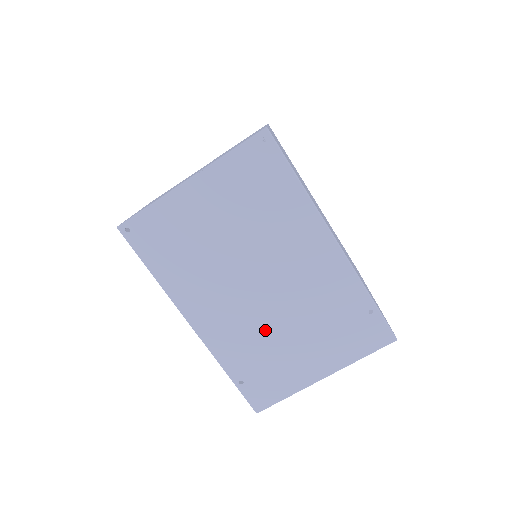
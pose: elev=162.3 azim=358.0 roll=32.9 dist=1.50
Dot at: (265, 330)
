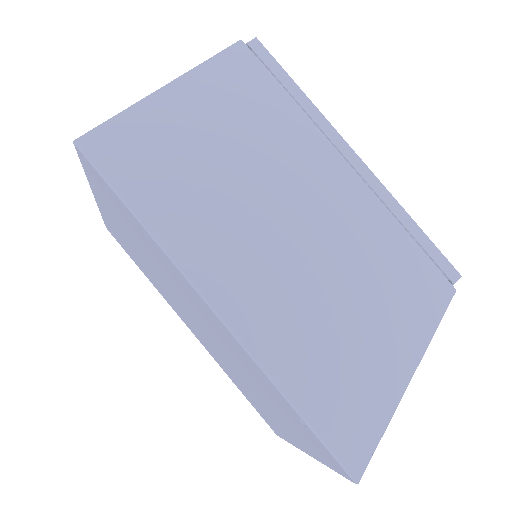
Dot at: (231, 368)
